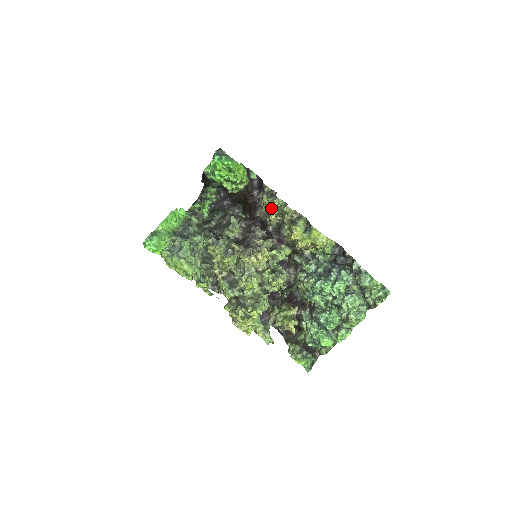
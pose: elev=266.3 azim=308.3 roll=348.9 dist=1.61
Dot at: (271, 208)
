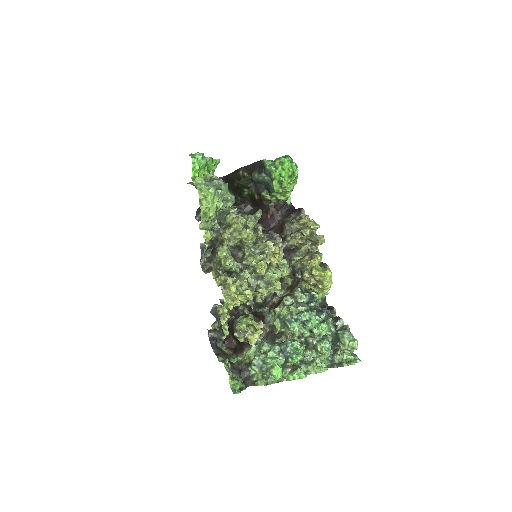
Dot at: (314, 225)
